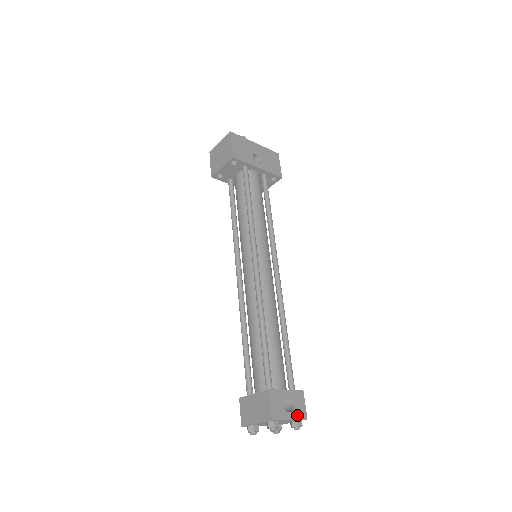
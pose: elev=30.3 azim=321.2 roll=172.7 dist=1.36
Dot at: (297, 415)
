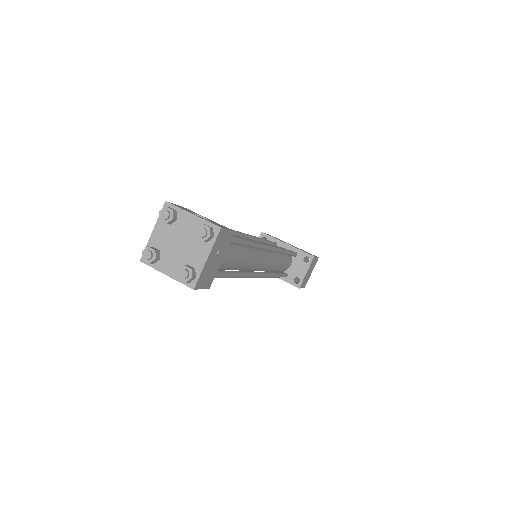
Dot at: (207, 220)
